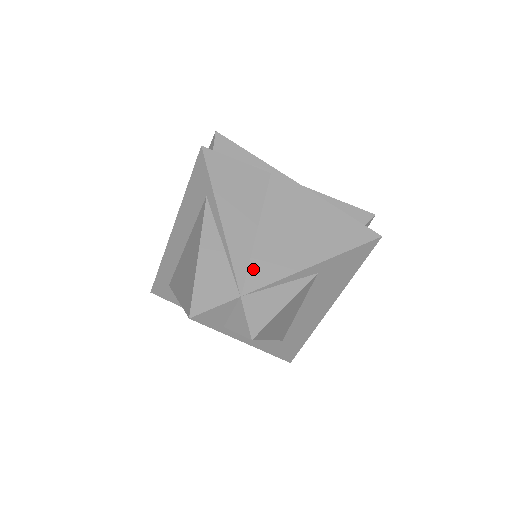
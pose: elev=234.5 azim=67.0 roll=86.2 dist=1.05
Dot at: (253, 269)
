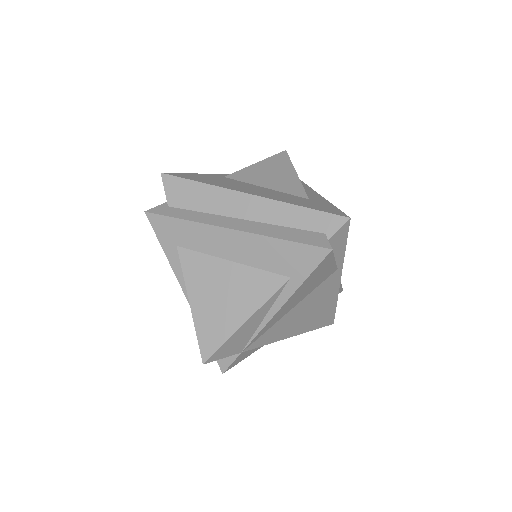
Dot at: (263, 336)
